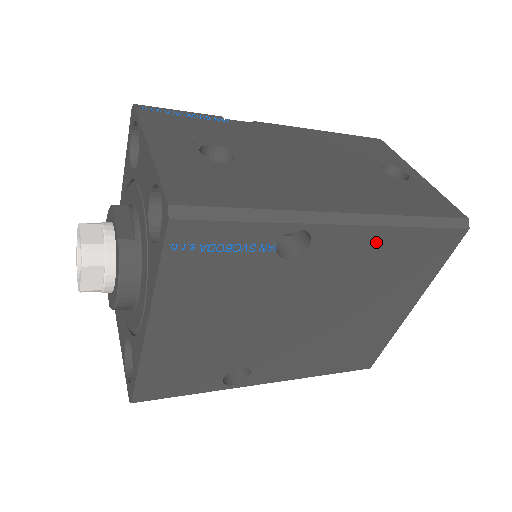
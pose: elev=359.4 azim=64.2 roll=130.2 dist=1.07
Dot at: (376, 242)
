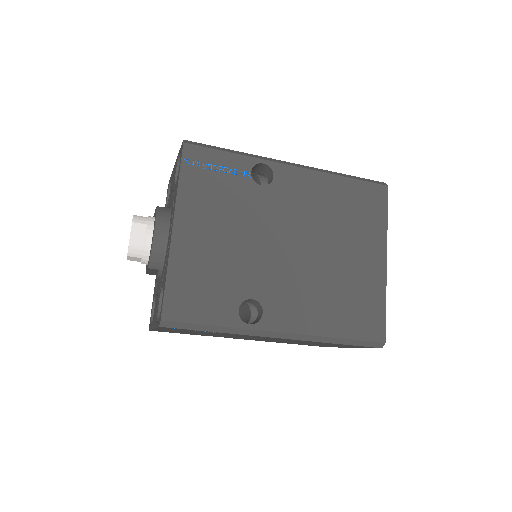
Dot at: (321, 184)
